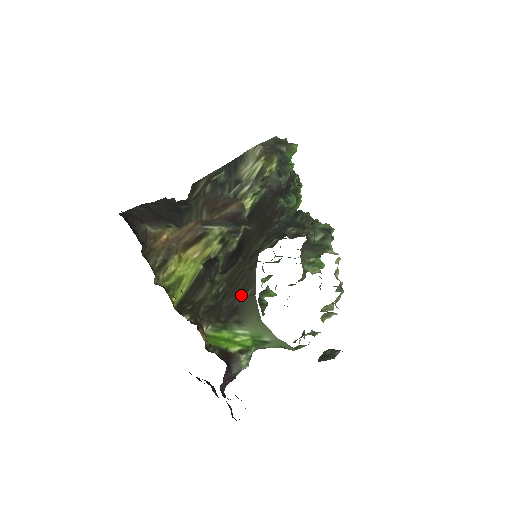
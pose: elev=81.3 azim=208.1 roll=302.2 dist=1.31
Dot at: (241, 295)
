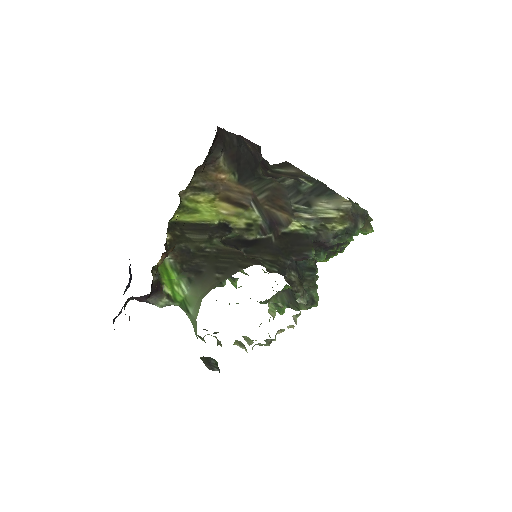
Dot at: (213, 270)
